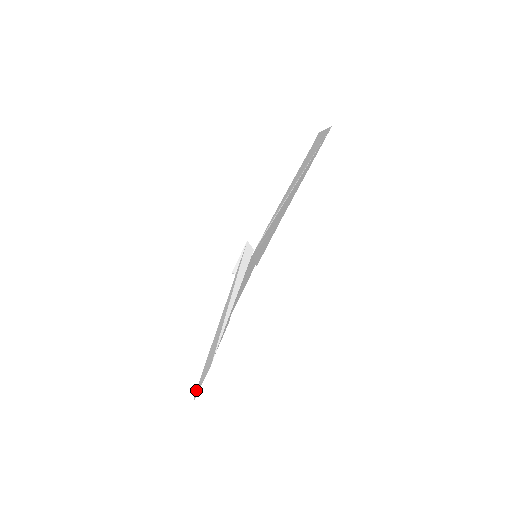
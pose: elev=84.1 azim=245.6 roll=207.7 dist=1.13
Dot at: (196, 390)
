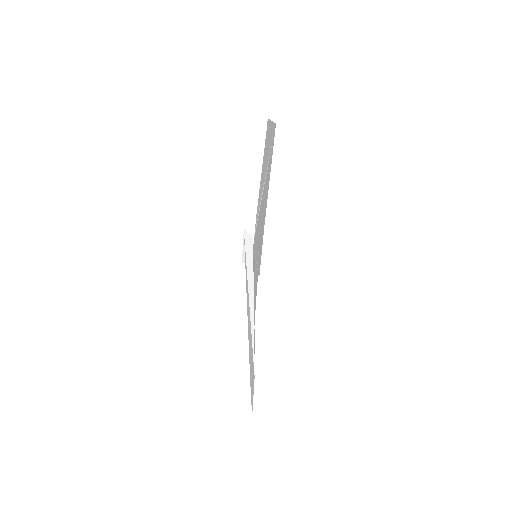
Dot at: (251, 399)
